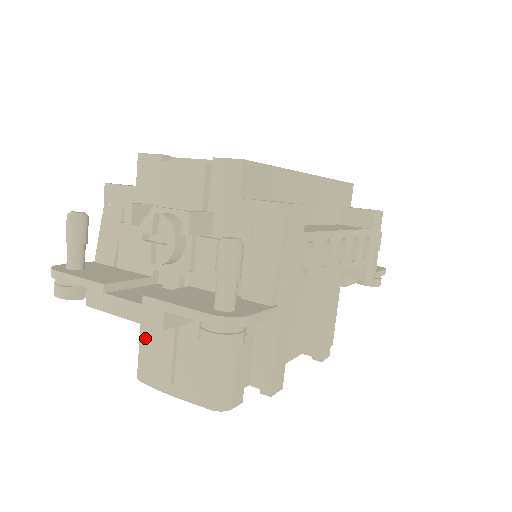
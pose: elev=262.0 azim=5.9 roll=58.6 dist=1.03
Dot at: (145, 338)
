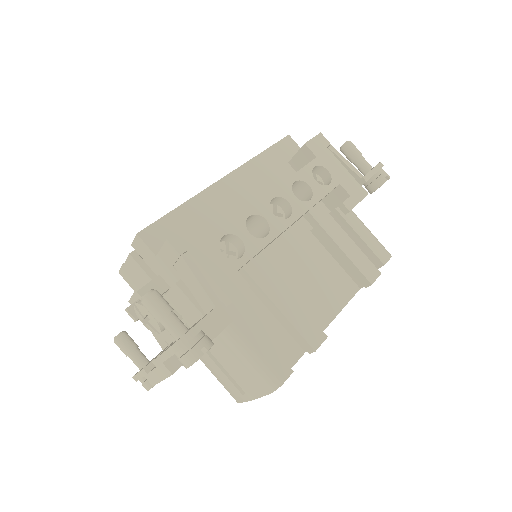
Dot at: (214, 375)
